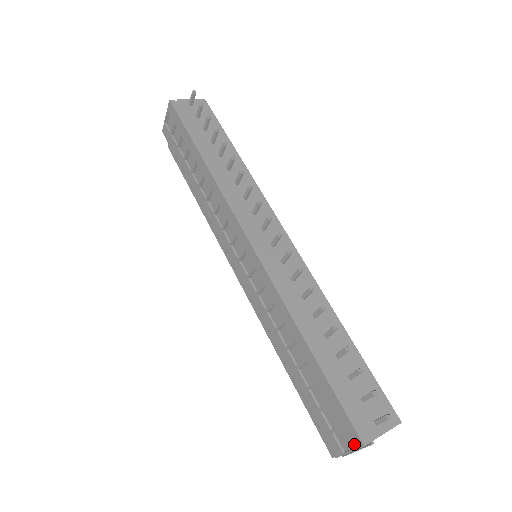
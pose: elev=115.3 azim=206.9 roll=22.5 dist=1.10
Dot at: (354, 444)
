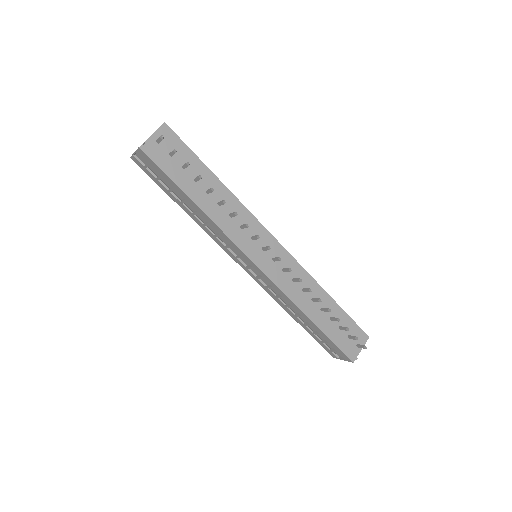
Dot at: (347, 360)
